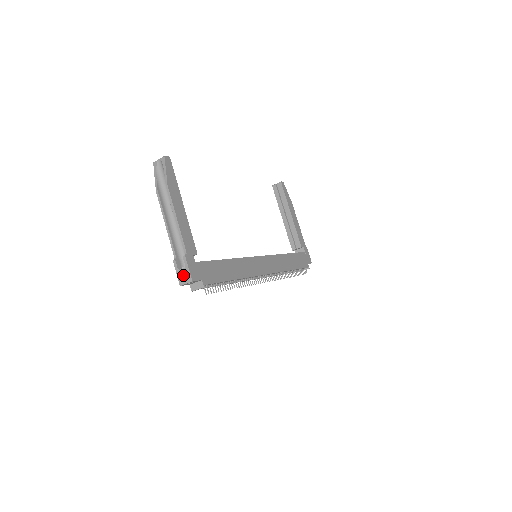
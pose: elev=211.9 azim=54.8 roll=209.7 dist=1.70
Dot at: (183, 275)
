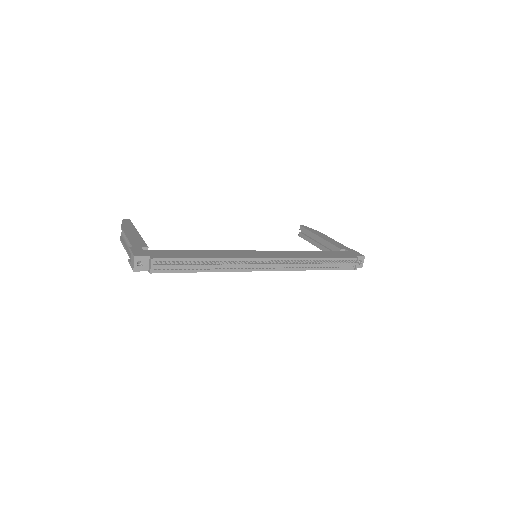
Dot at: (132, 261)
